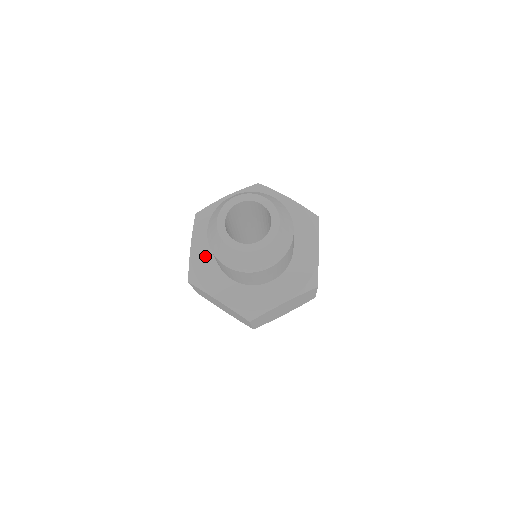
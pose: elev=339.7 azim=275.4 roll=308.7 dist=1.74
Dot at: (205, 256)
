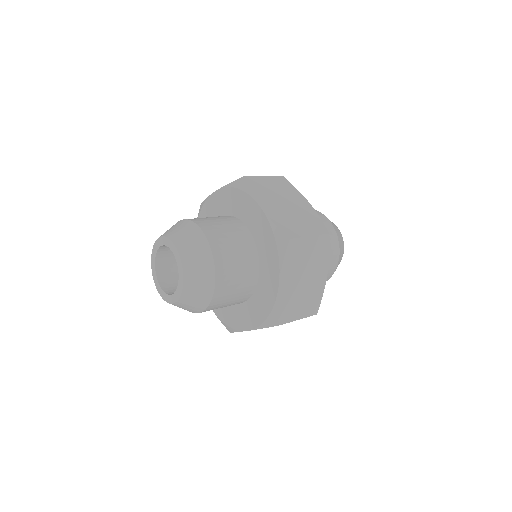
Dot at: occluded
